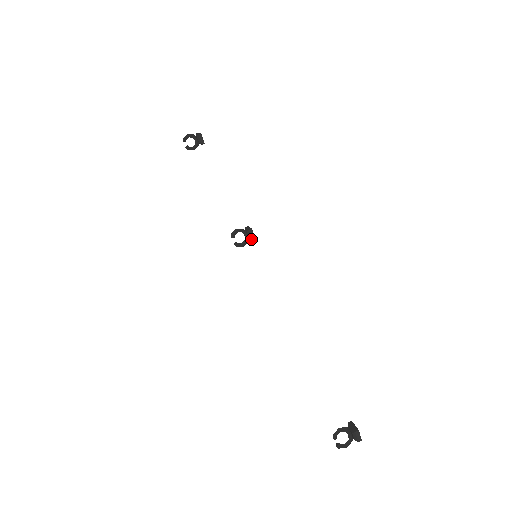
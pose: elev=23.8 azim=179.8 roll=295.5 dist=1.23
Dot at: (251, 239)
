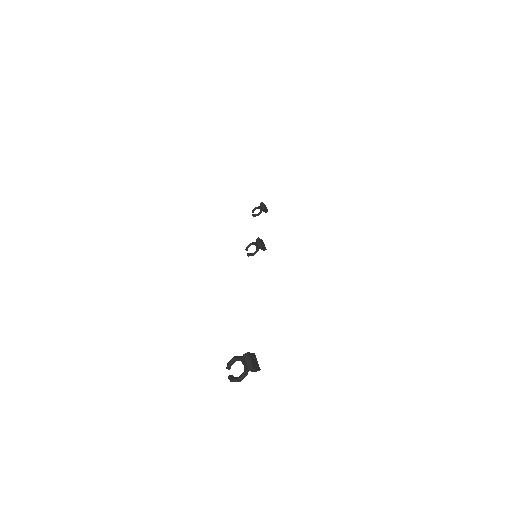
Dot at: (259, 247)
